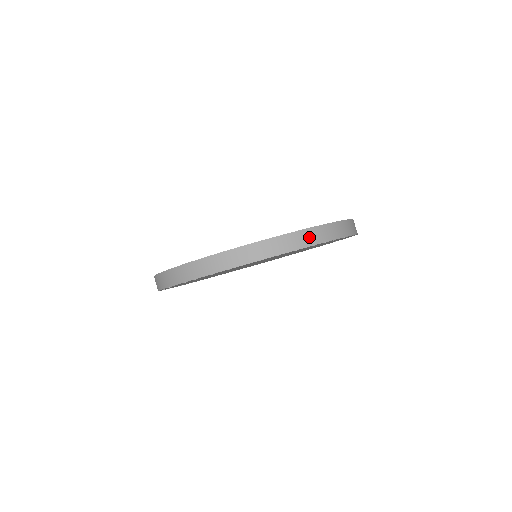
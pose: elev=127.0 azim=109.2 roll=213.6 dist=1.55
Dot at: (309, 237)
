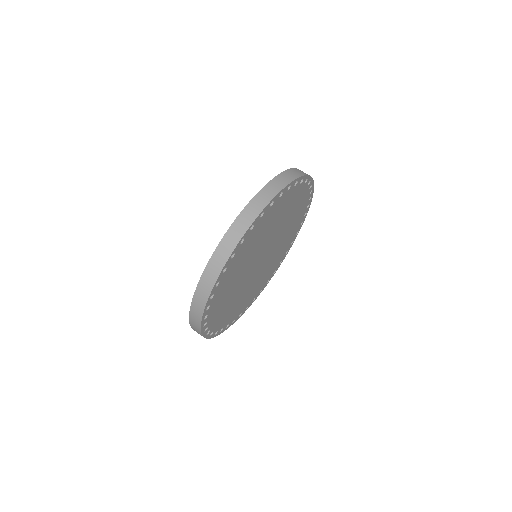
Dot at: (272, 188)
